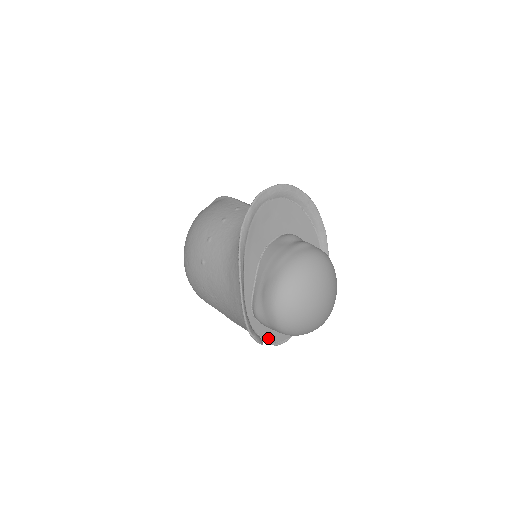
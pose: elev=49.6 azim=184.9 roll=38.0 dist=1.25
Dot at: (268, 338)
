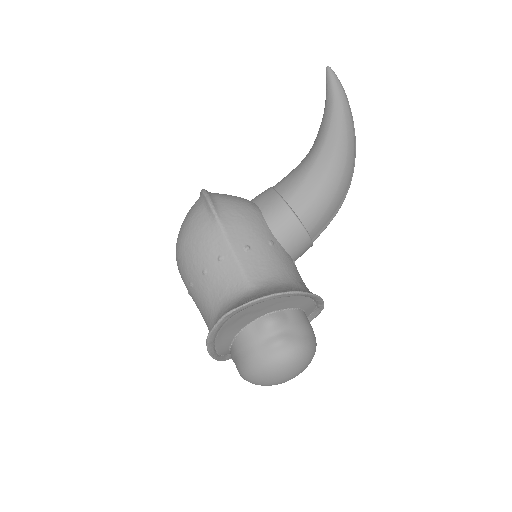
Dot at: occluded
